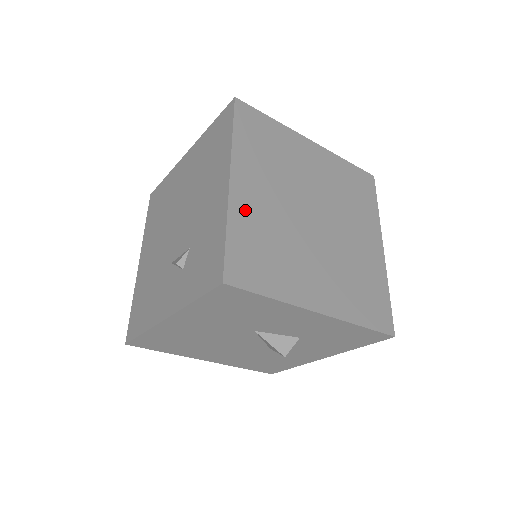
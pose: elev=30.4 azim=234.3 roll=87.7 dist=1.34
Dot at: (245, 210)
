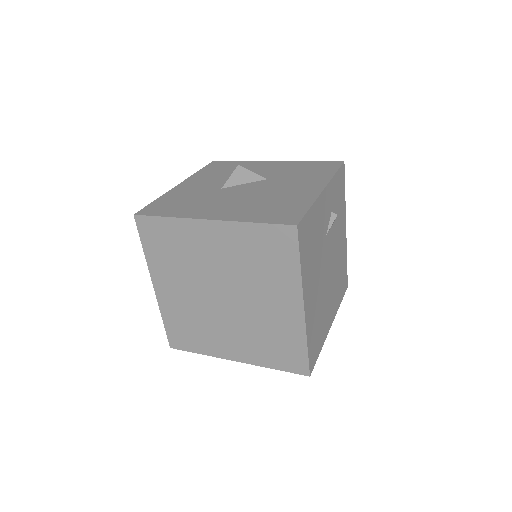
Dot at: (169, 305)
